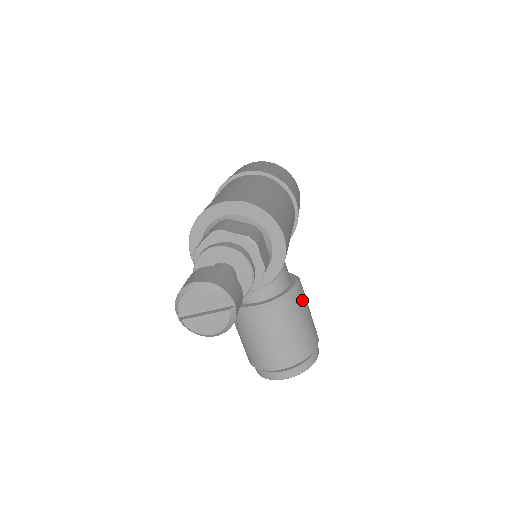
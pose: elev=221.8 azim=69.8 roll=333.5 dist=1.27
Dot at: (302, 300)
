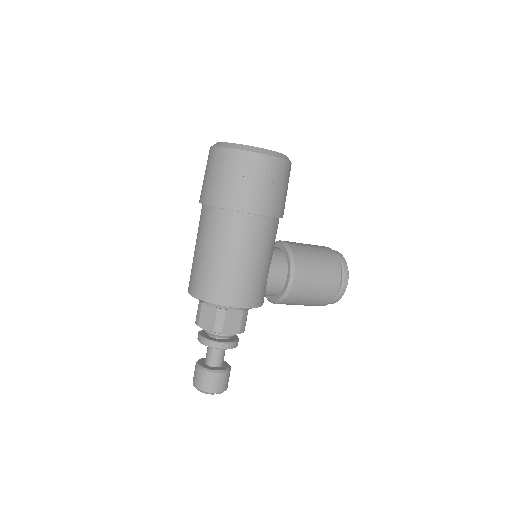
Dot at: (301, 288)
